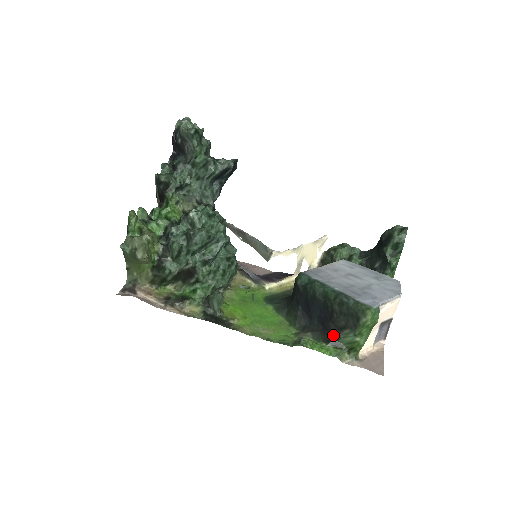
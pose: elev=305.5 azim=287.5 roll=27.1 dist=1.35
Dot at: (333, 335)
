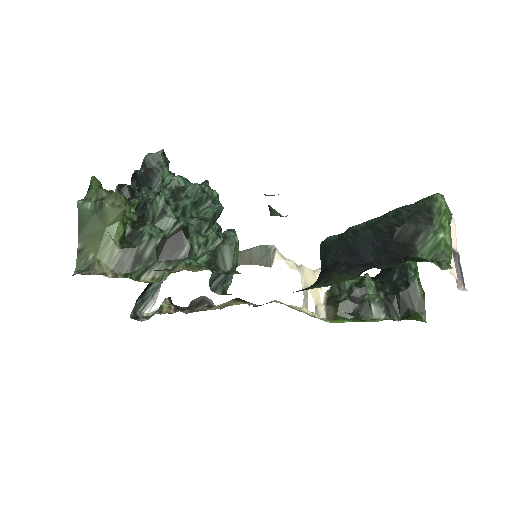
Dot at: (406, 252)
